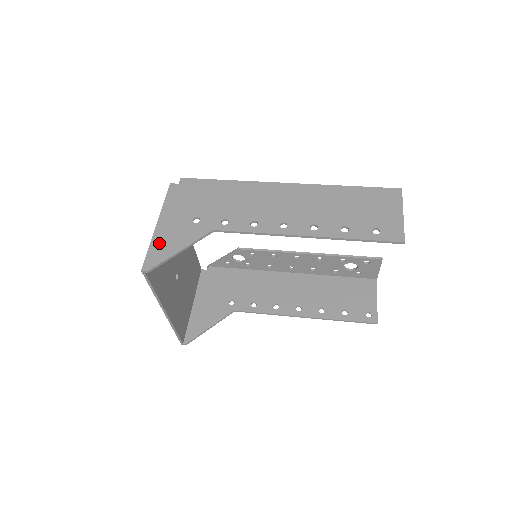
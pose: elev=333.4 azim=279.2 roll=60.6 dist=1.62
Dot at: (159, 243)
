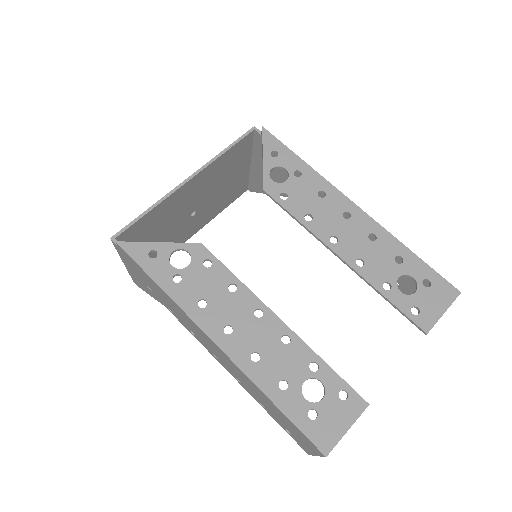
Dot at: occluded
